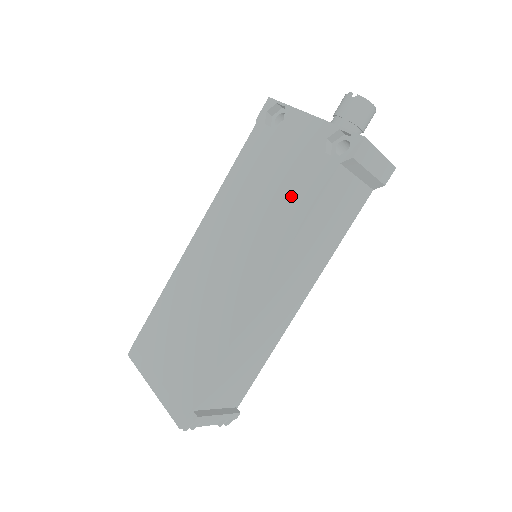
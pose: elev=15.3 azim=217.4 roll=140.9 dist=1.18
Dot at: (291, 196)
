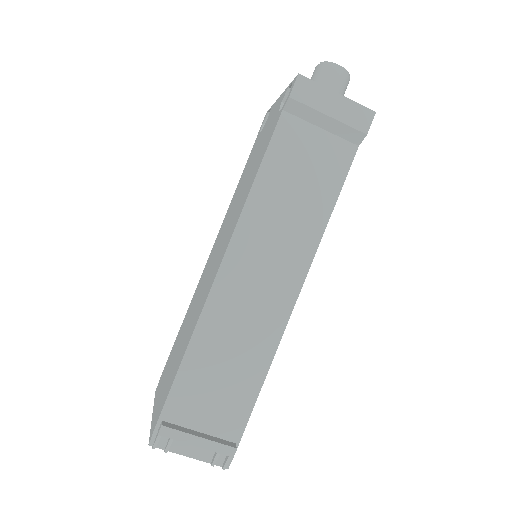
Dot at: (255, 166)
